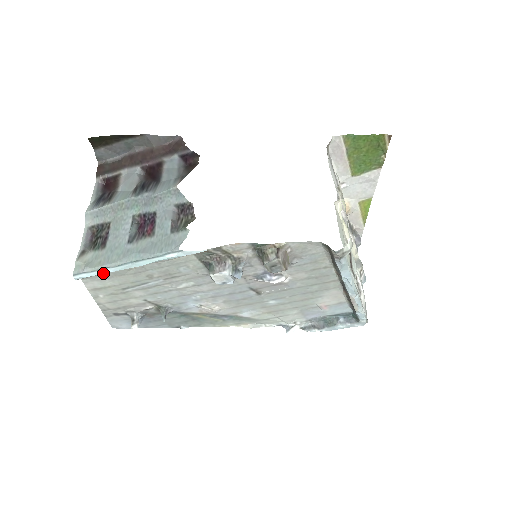
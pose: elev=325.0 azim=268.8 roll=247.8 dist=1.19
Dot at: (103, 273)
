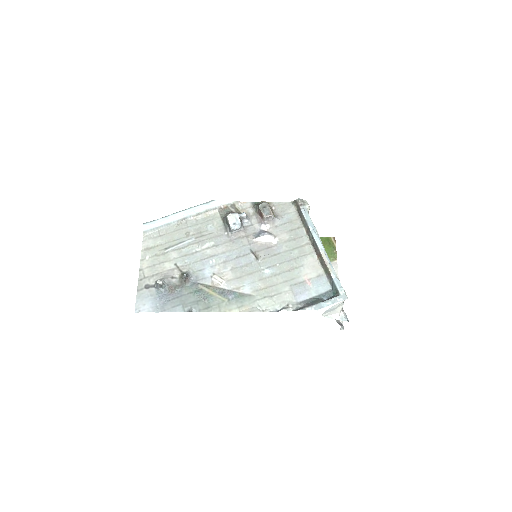
Dot at: (162, 221)
